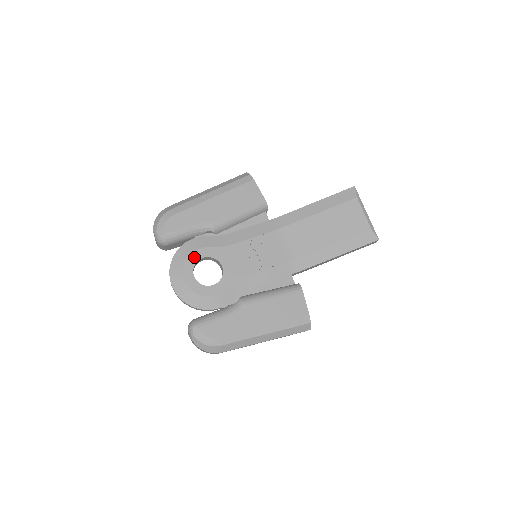
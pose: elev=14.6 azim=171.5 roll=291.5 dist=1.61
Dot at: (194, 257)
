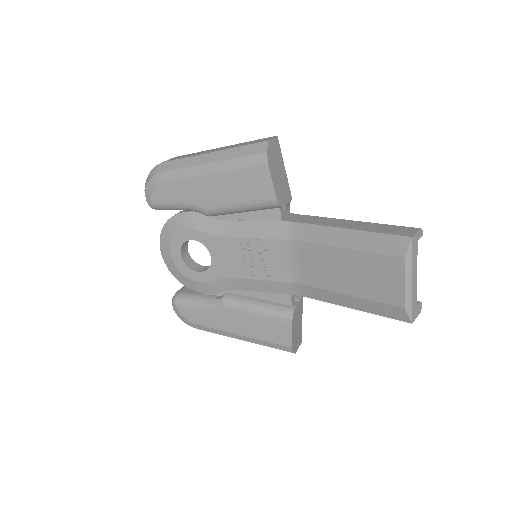
Dot at: (183, 236)
